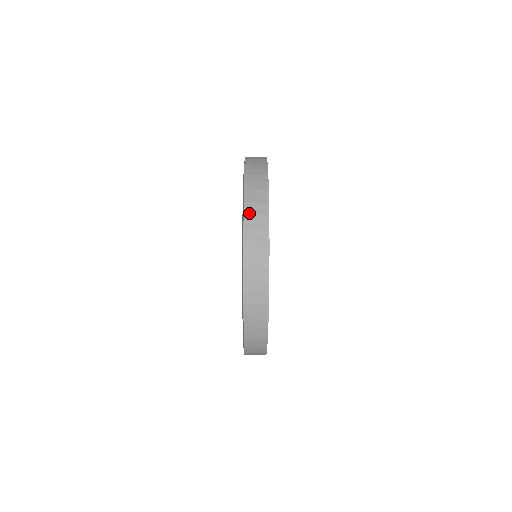
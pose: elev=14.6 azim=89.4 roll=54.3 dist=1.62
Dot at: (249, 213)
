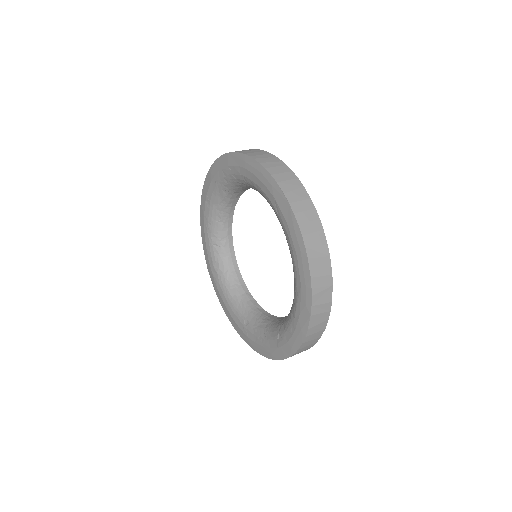
Dot at: (316, 290)
